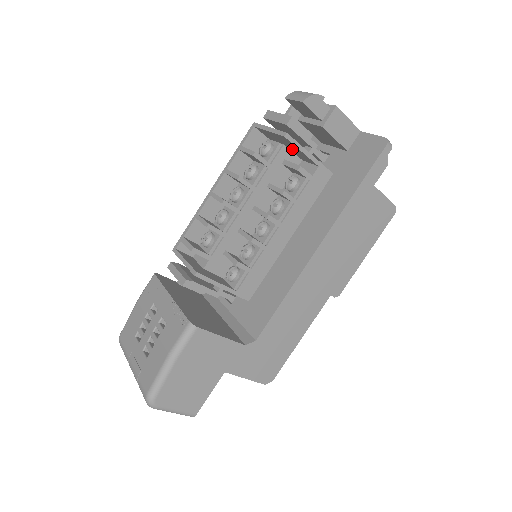
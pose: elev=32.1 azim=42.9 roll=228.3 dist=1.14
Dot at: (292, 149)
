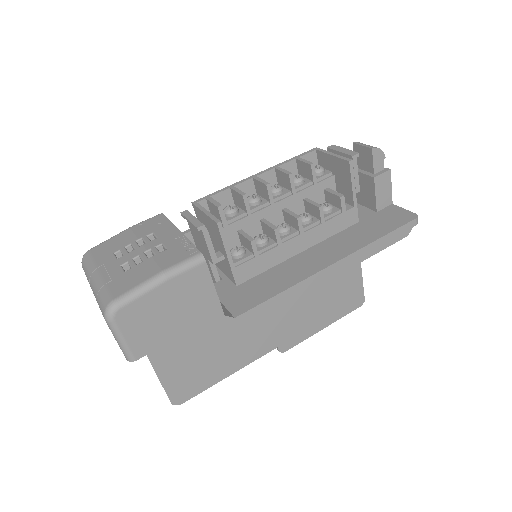
Dot at: (340, 182)
